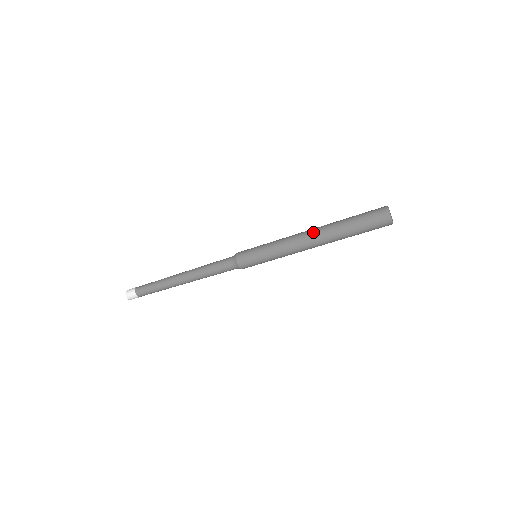
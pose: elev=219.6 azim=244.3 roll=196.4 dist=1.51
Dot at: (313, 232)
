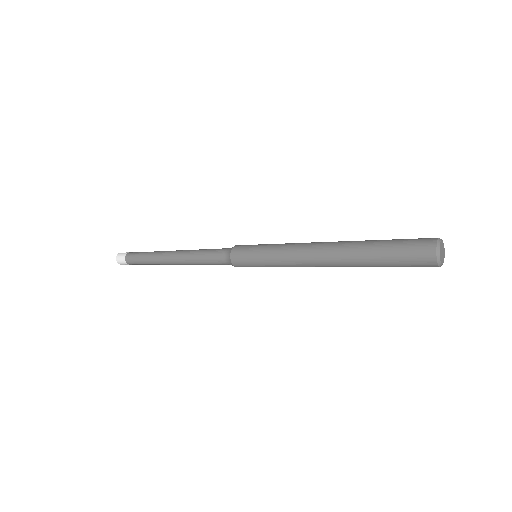
Dot at: (329, 265)
